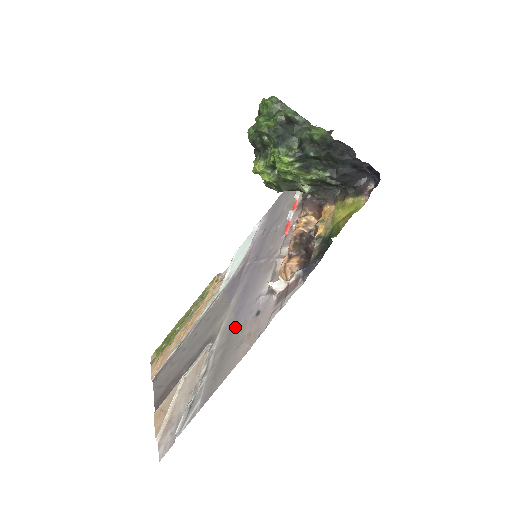
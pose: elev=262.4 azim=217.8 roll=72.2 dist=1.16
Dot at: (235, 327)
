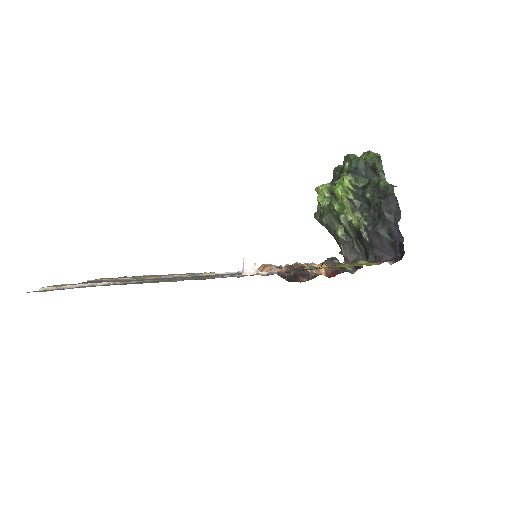
Dot at: (186, 278)
